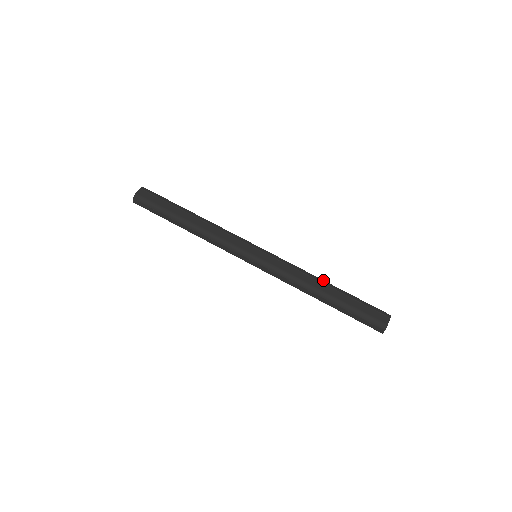
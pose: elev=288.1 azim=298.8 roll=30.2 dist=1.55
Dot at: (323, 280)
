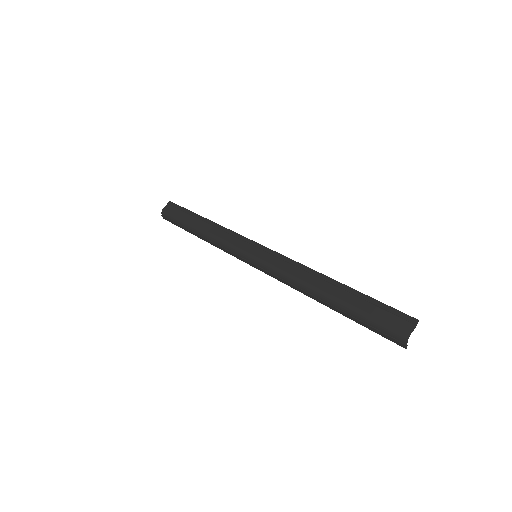
Dot at: (327, 276)
